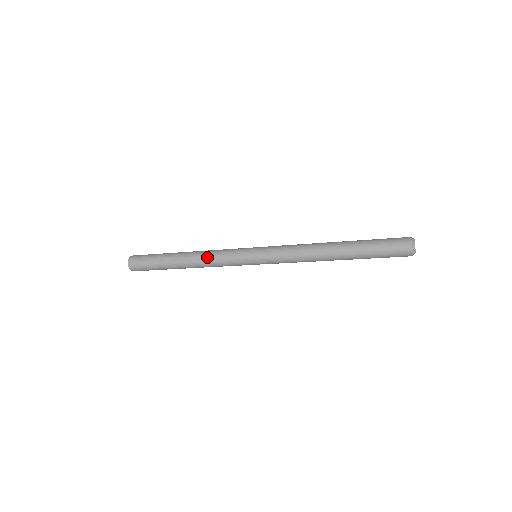
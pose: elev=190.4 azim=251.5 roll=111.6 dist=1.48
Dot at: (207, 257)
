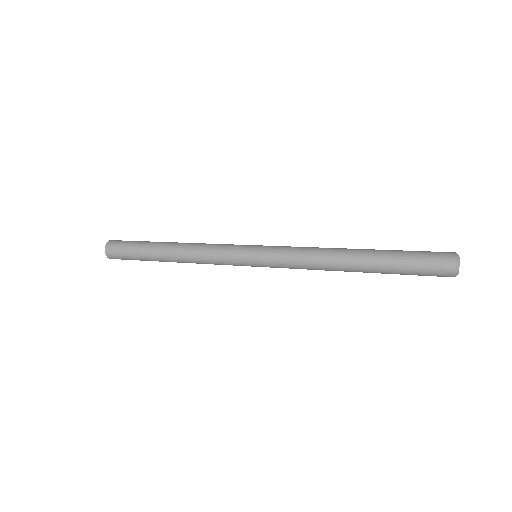
Dot at: (197, 257)
